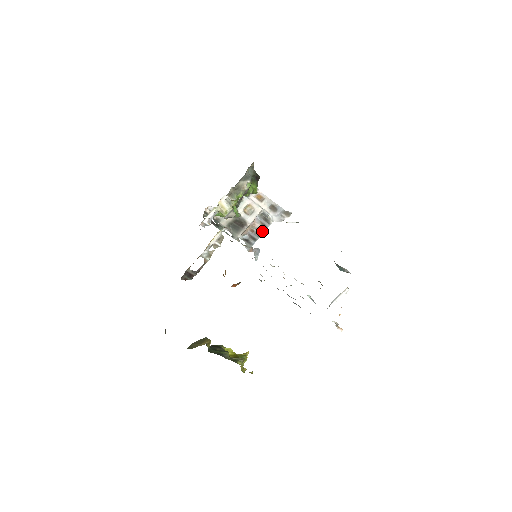
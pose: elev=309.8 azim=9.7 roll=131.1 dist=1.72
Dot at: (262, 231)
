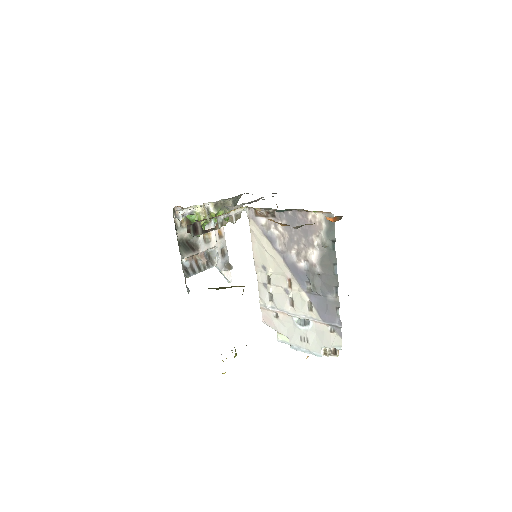
Dot at: (205, 267)
